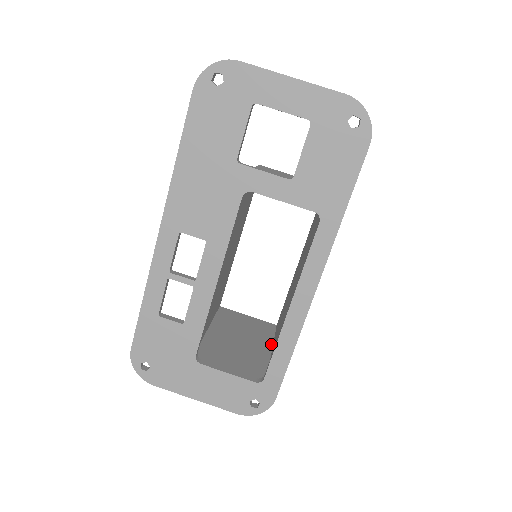
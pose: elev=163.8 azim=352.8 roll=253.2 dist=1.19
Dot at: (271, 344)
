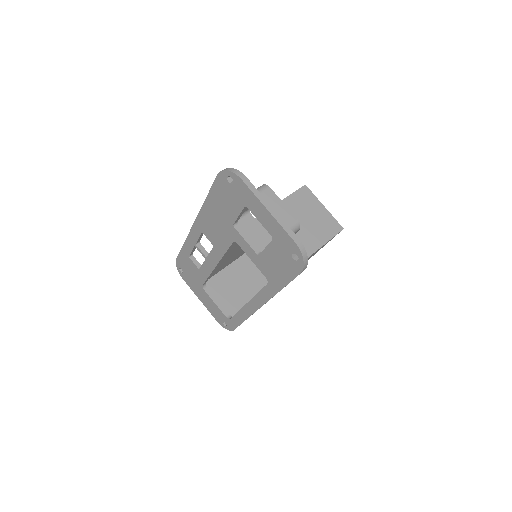
Dot at: occluded
